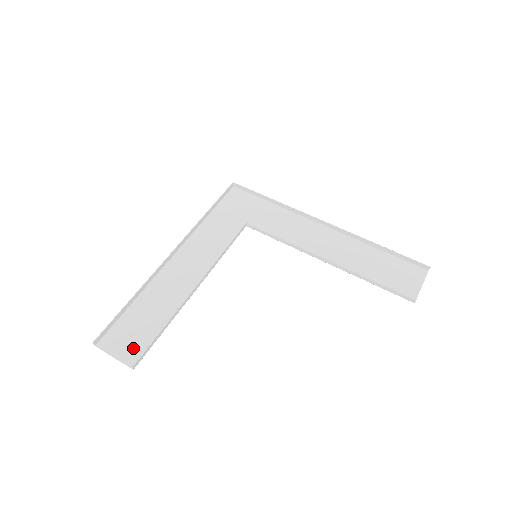
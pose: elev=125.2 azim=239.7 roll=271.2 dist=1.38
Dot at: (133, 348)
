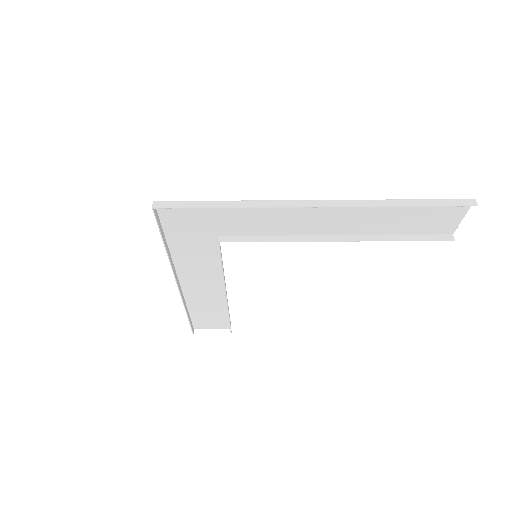
Dot at: (219, 324)
